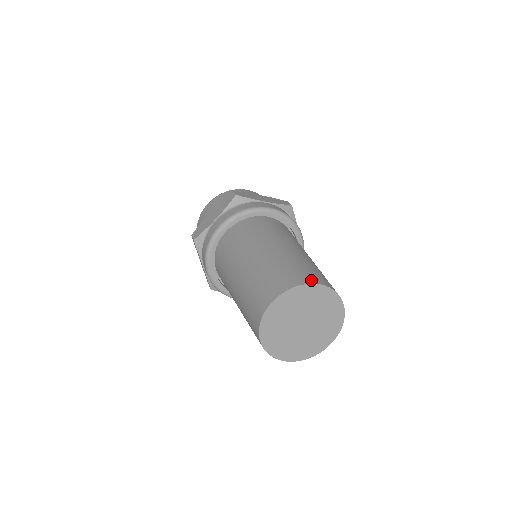
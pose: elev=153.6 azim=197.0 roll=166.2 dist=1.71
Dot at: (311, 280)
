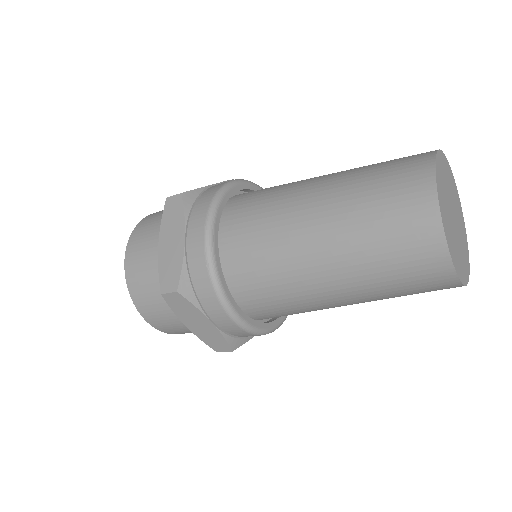
Dot at: occluded
